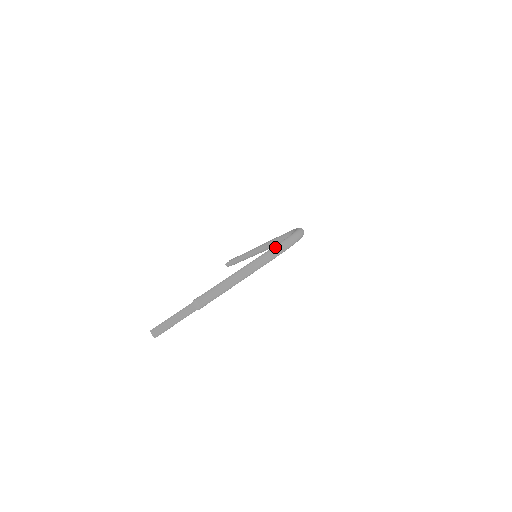
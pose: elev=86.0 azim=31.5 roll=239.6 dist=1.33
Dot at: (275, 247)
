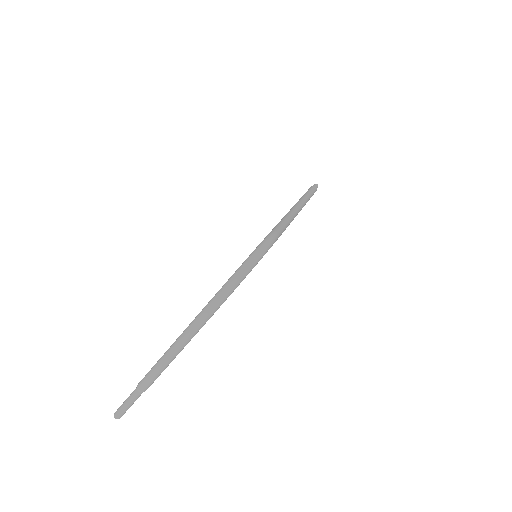
Dot at: (198, 316)
